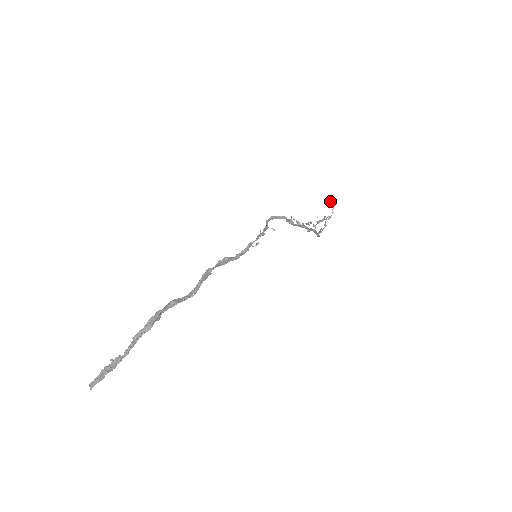
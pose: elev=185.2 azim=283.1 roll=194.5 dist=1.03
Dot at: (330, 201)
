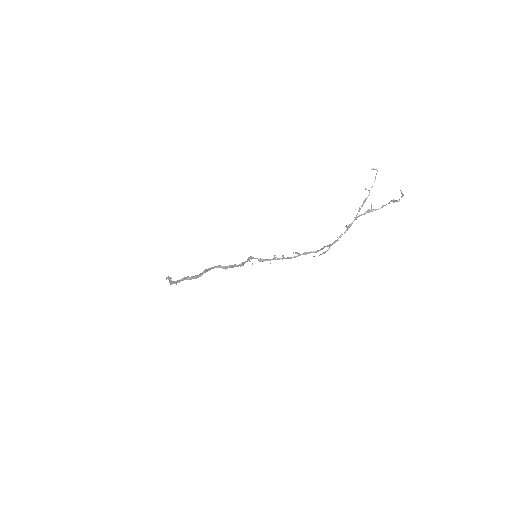
Dot at: occluded
